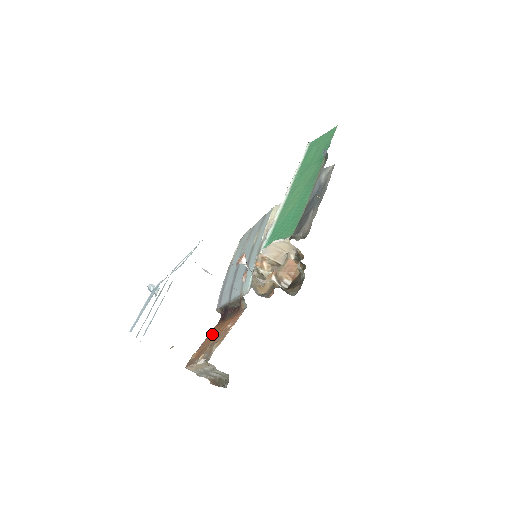
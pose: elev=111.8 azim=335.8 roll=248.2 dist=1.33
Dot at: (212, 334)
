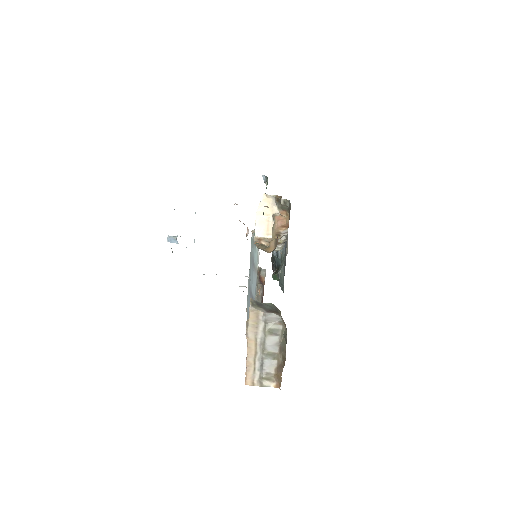
Dot at: occluded
